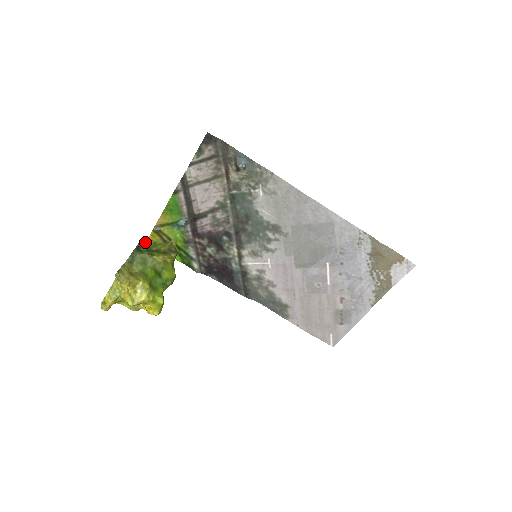
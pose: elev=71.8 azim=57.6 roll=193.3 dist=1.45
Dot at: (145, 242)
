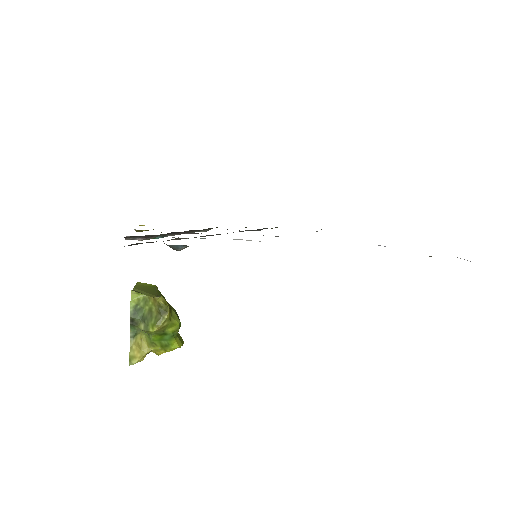
Dot at: (135, 306)
